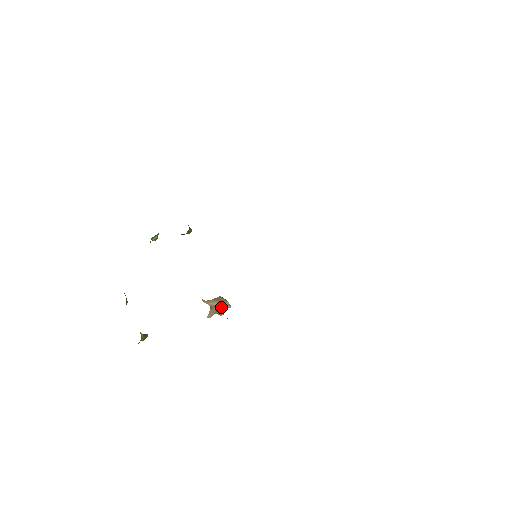
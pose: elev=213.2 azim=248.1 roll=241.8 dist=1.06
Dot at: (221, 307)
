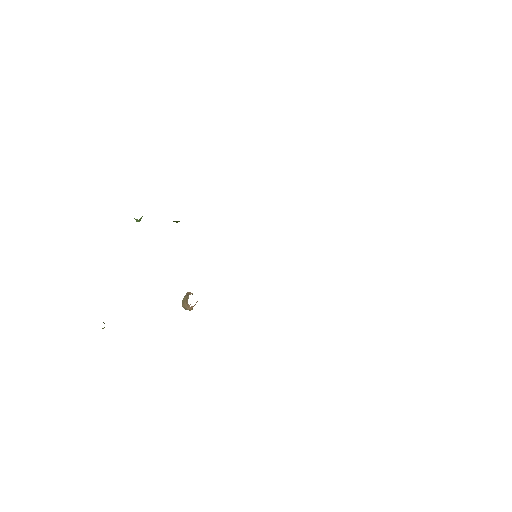
Dot at: occluded
